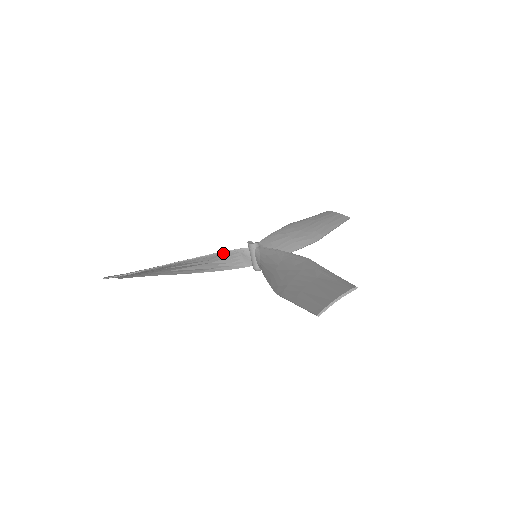
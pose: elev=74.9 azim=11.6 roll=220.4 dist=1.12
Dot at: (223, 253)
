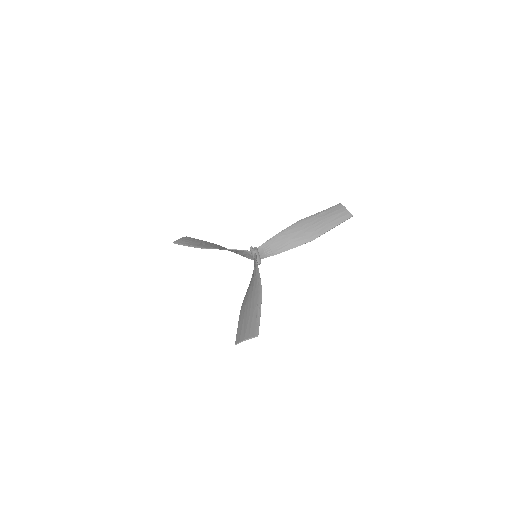
Dot at: (236, 250)
